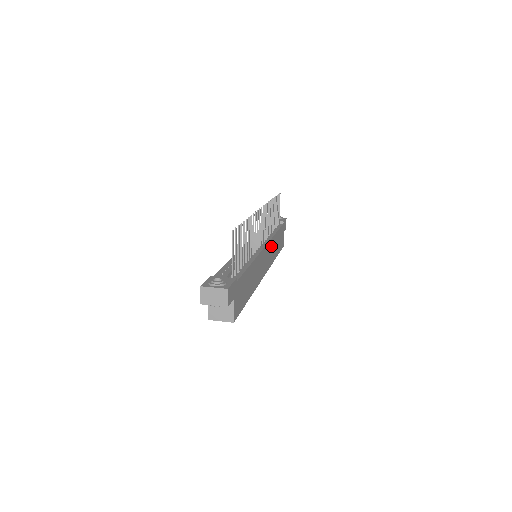
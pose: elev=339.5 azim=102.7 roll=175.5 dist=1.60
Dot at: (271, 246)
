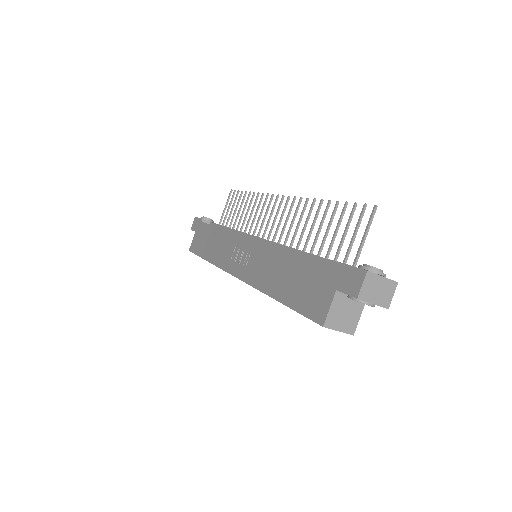
Dot at: occluded
